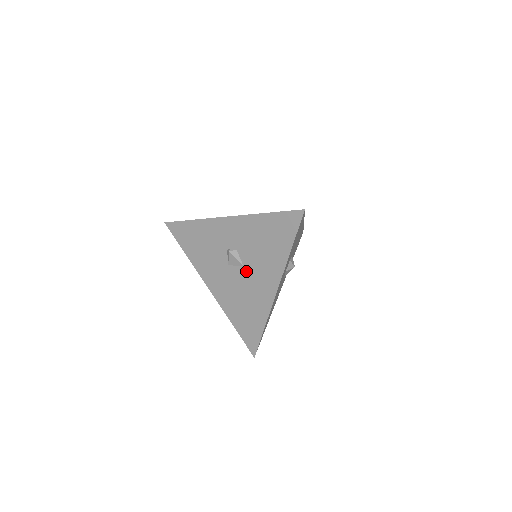
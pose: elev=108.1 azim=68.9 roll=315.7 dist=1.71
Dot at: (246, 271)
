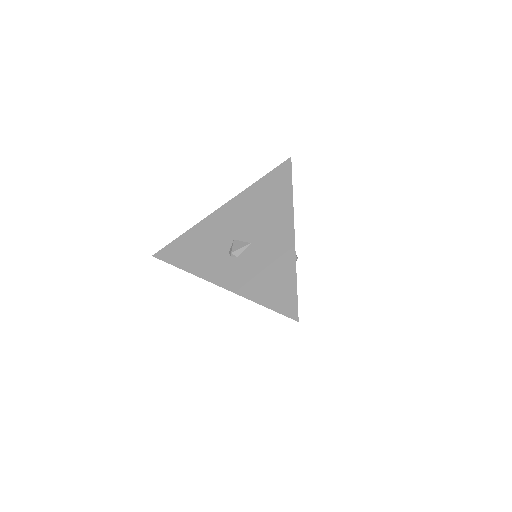
Dot at: occluded
